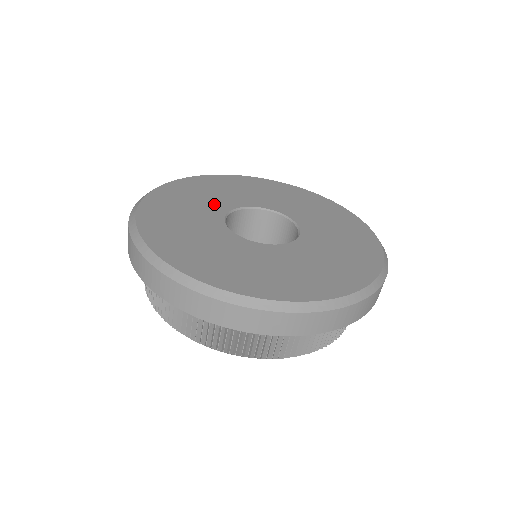
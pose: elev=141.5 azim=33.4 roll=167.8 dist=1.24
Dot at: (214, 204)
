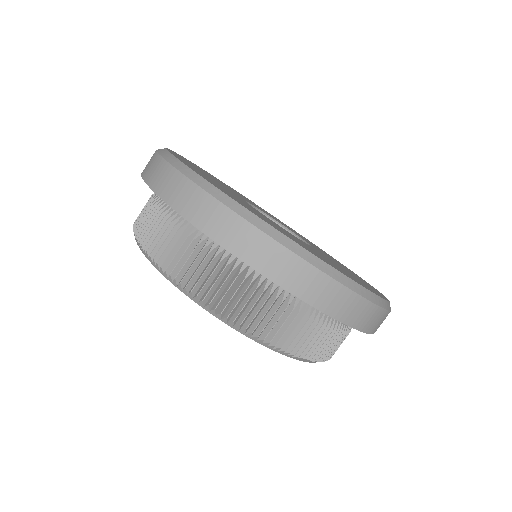
Dot at: (229, 189)
